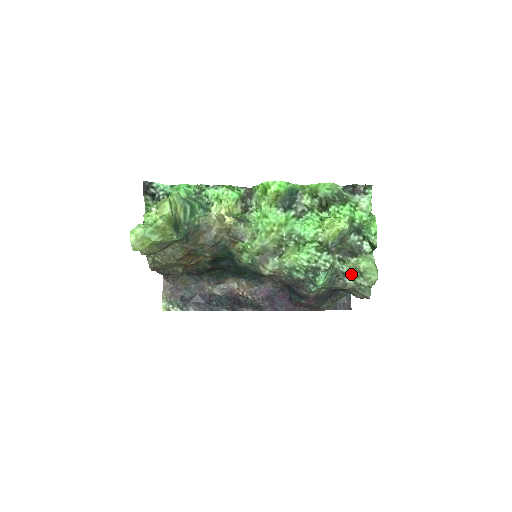
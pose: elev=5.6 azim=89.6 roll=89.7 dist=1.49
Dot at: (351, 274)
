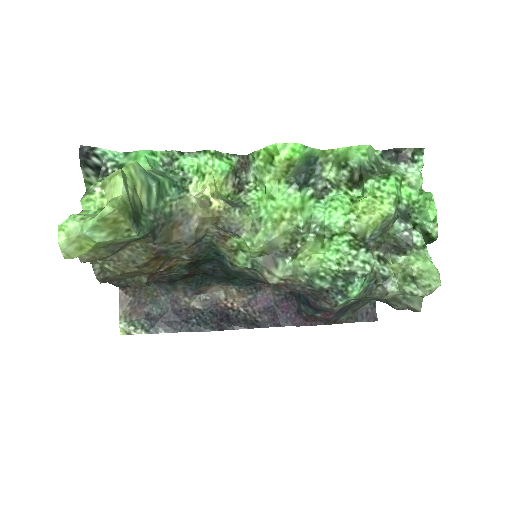
Dot at: (394, 278)
